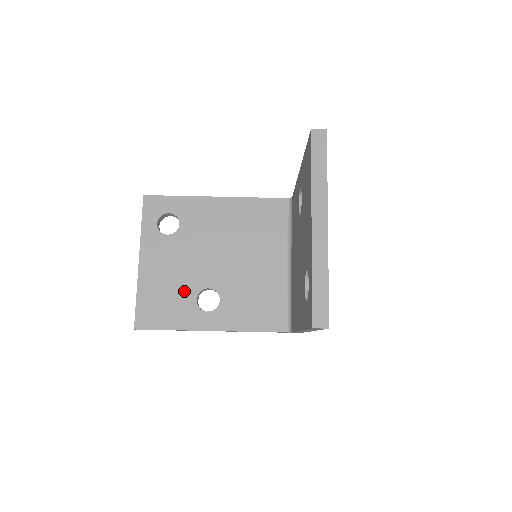
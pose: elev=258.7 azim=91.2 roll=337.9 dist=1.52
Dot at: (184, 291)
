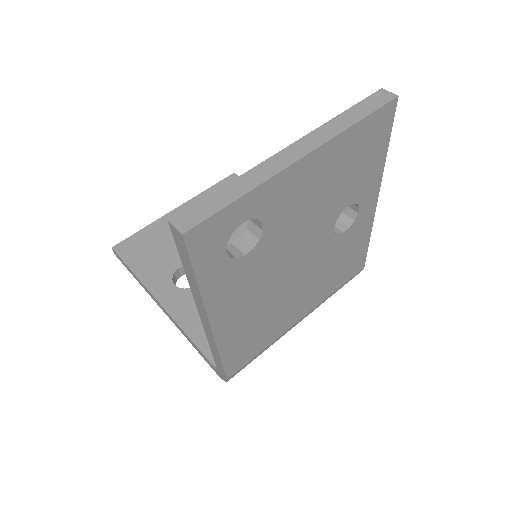
Dot at: (178, 254)
